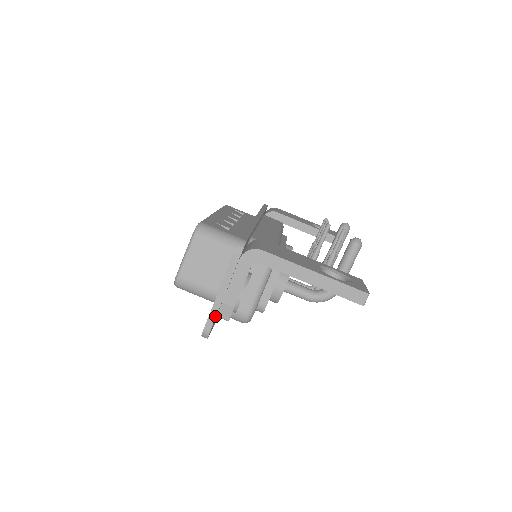
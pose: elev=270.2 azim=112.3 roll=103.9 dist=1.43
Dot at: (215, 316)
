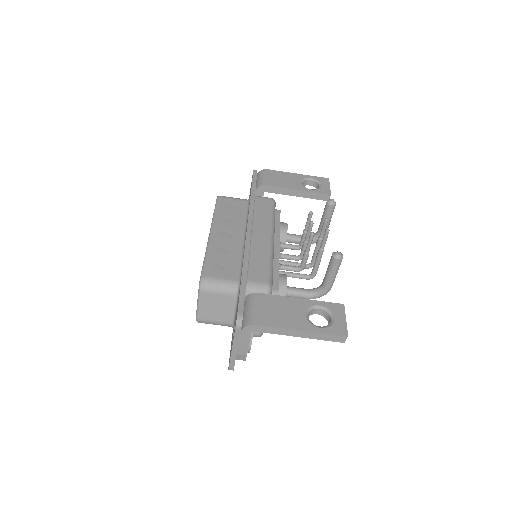
Dot at: (234, 361)
